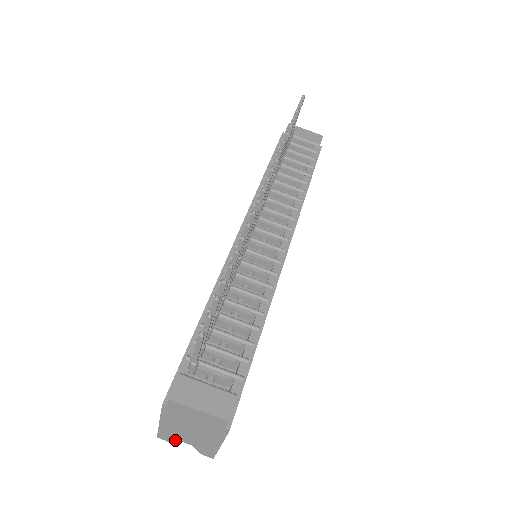
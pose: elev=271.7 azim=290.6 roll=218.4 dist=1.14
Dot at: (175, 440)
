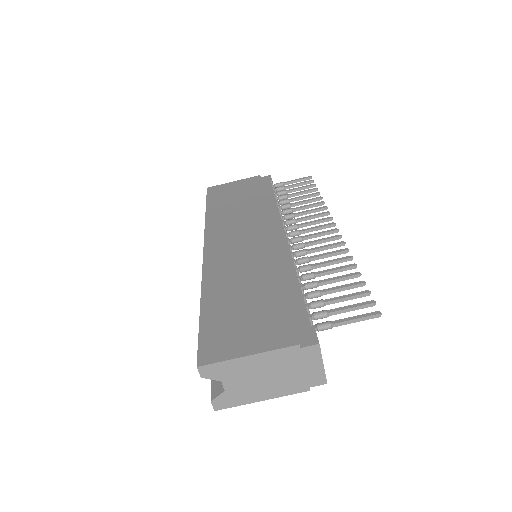
Dot at: (216, 378)
